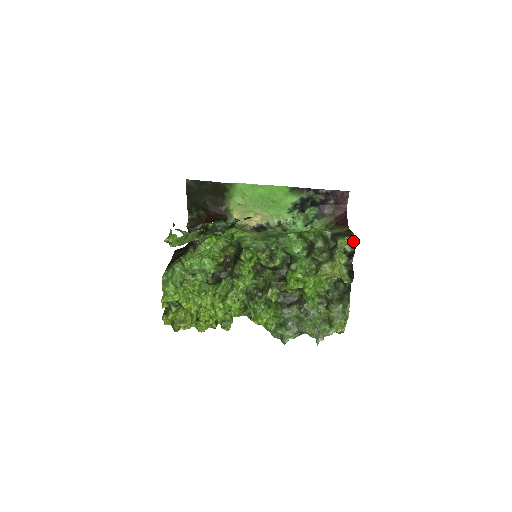
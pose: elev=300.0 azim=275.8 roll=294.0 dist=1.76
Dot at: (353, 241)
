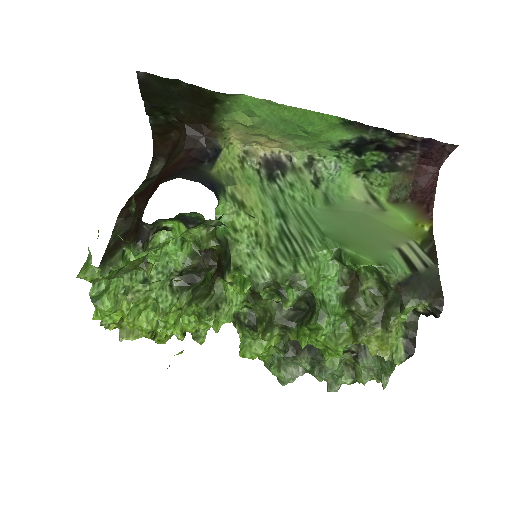
Dot at: (434, 310)
